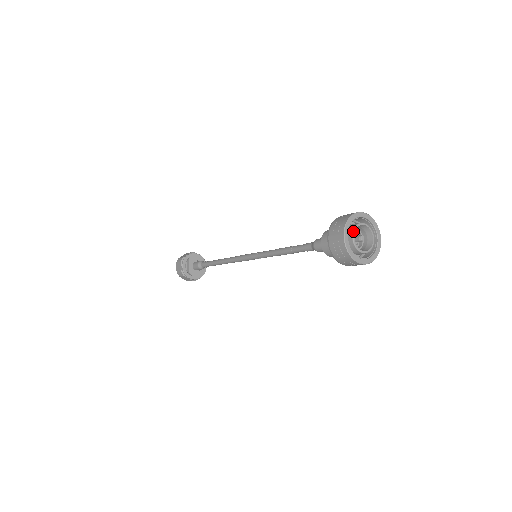
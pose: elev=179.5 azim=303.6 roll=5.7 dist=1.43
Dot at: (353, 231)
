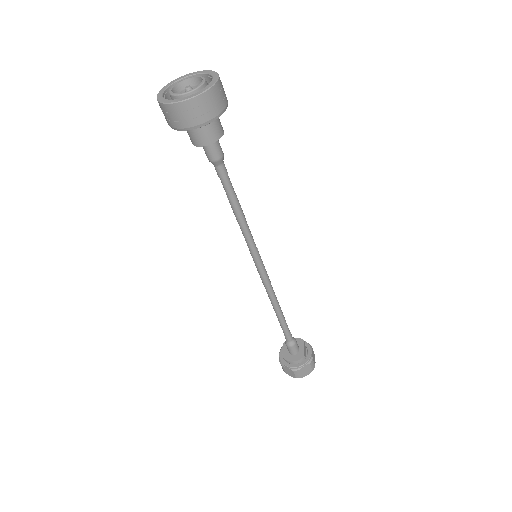
Dot at: (172, 86)
